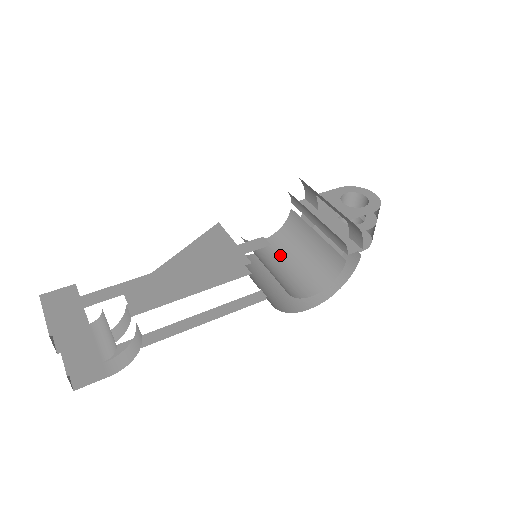
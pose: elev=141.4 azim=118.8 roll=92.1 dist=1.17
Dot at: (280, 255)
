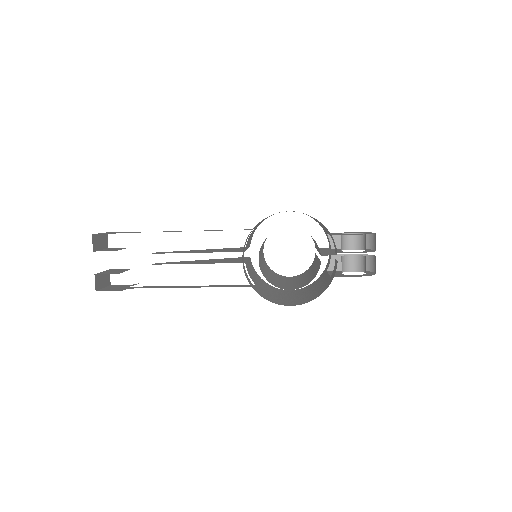
Dot at: (292, 280)
